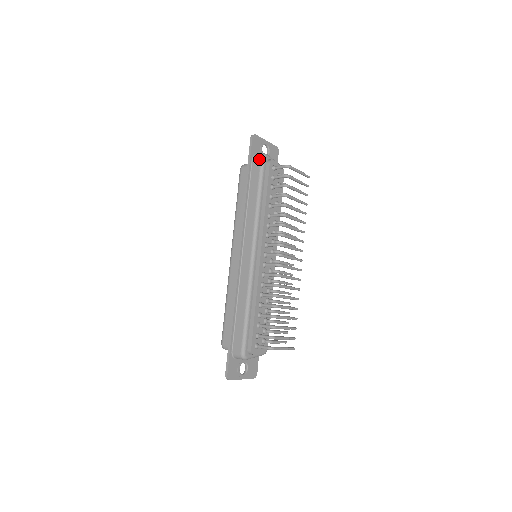
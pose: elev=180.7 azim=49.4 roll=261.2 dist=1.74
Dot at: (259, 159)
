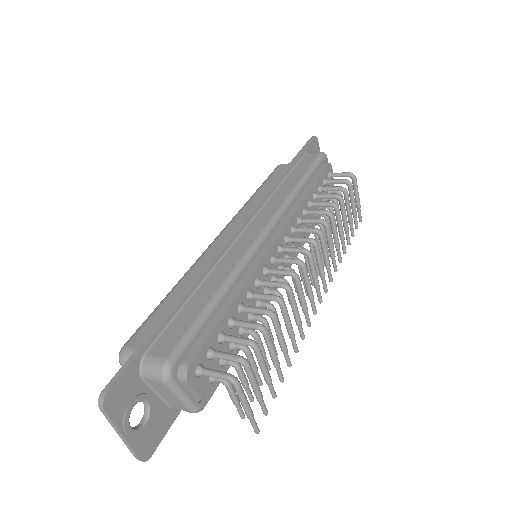
Dot at: (317, 153)
